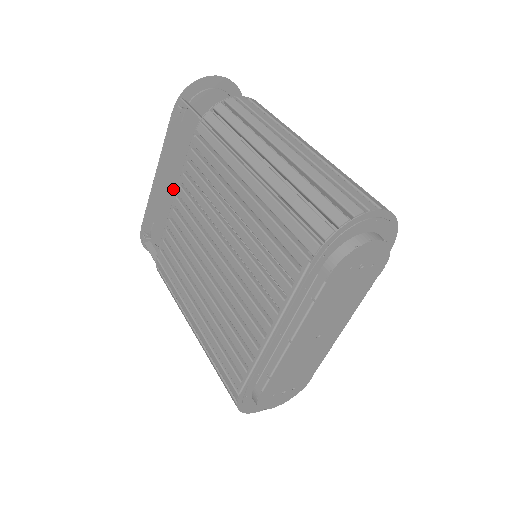
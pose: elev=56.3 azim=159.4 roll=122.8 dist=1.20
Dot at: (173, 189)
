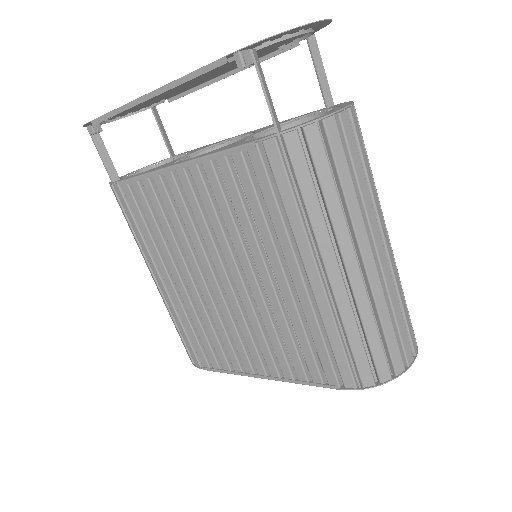
Dot at: occluded
